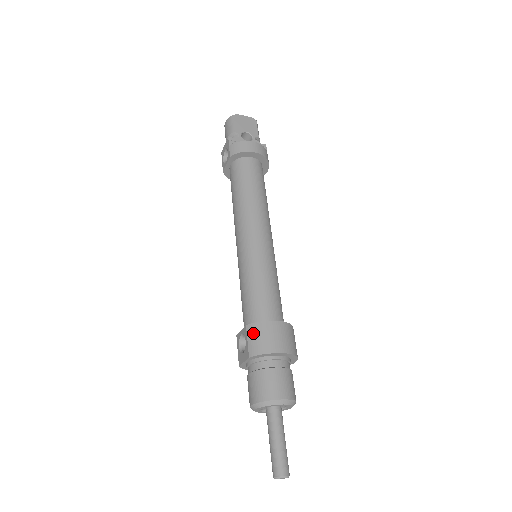
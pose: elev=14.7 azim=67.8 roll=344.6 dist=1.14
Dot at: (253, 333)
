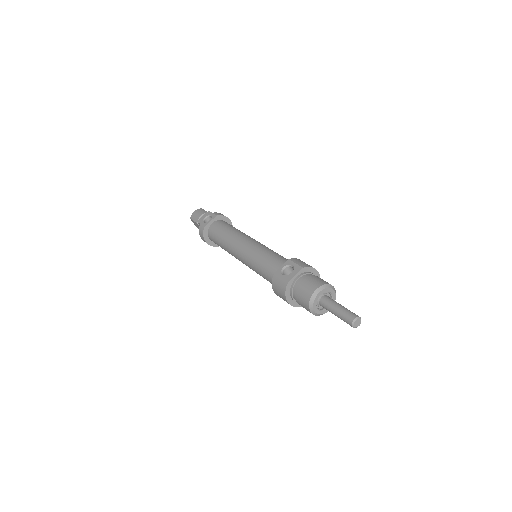
Dot at: (297, 261)
